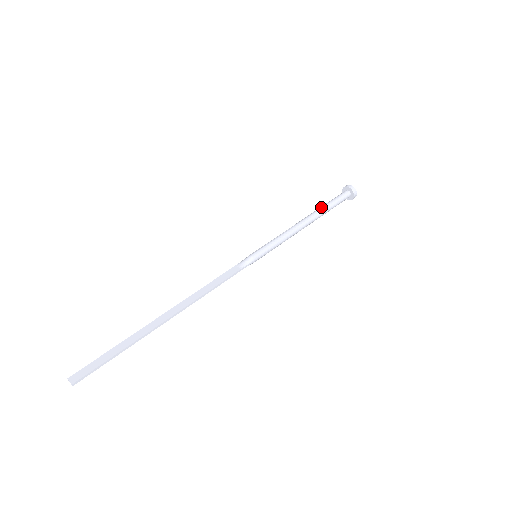
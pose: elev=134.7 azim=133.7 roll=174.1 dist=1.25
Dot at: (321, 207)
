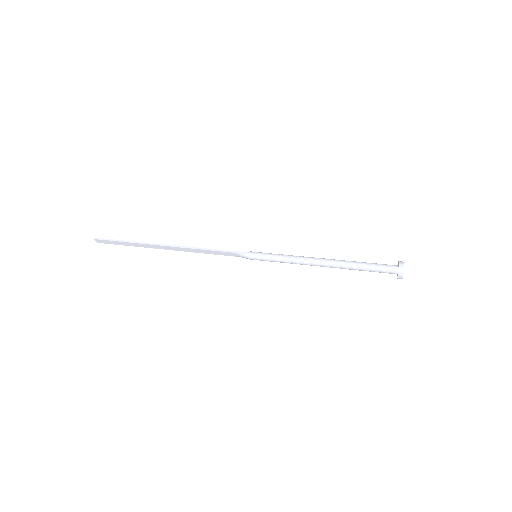
Dot at: (351, 262)
